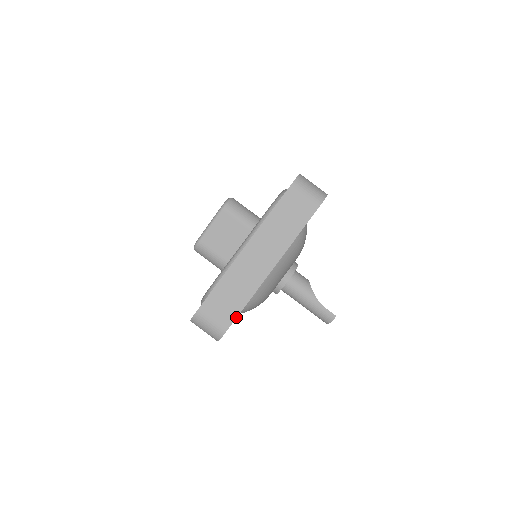
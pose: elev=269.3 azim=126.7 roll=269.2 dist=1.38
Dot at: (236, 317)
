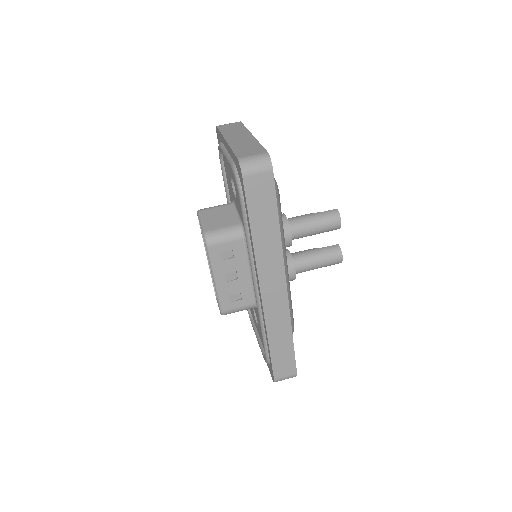
Dot at: (263, 148)
